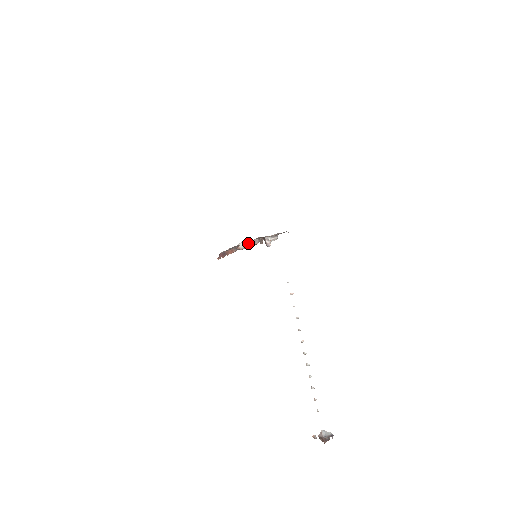
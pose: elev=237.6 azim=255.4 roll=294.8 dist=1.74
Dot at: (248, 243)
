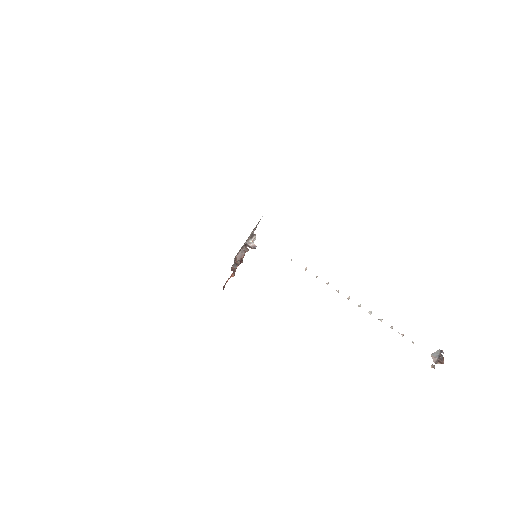
Dot at: (238, 258)
